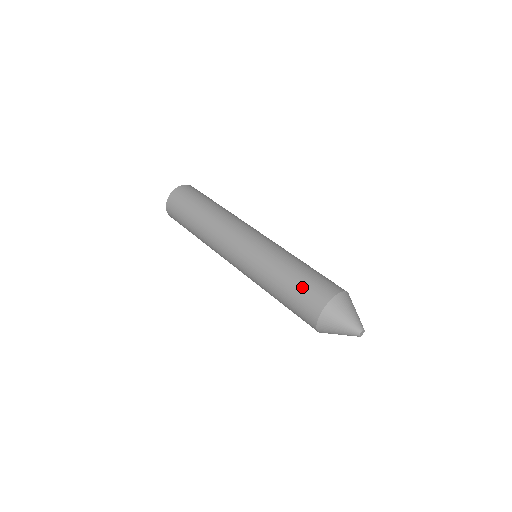
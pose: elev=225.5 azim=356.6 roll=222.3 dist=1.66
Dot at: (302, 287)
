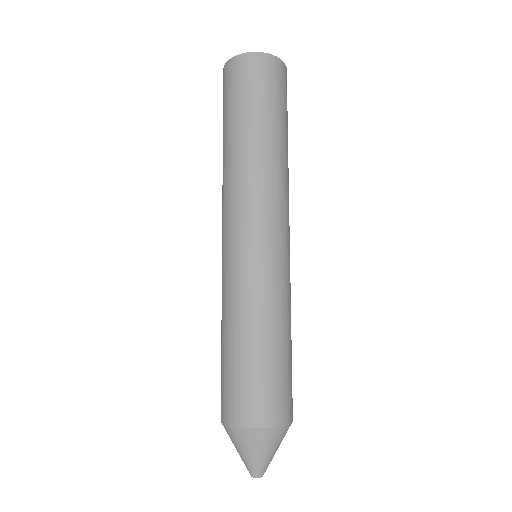
Dot at: (251, 377)
